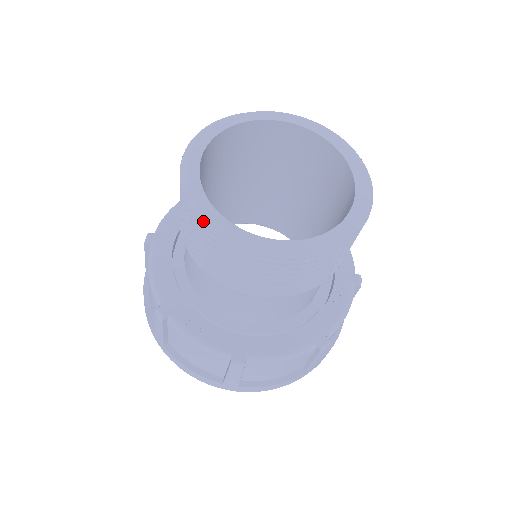
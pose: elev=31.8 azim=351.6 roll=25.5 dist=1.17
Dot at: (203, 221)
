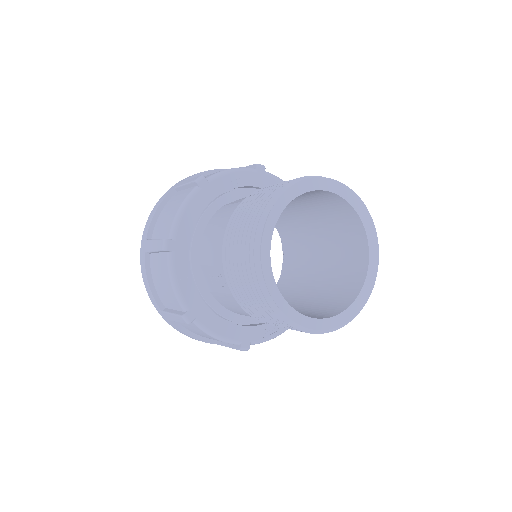
Dot at: (322, 332)
